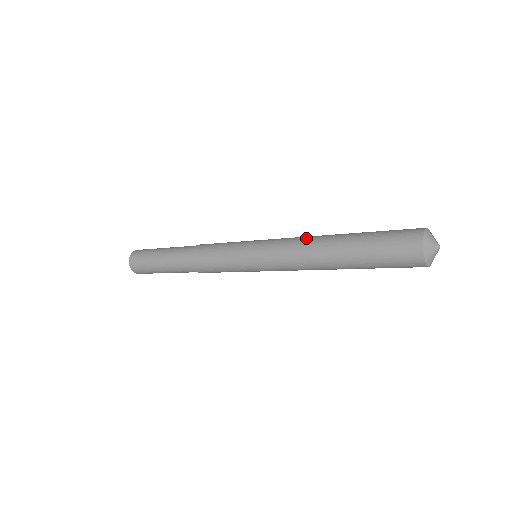
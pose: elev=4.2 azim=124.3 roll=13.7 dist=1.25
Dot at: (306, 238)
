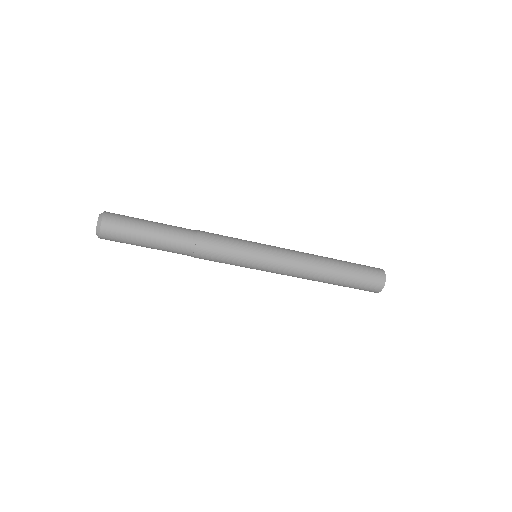
Dot at: (307, 253)
